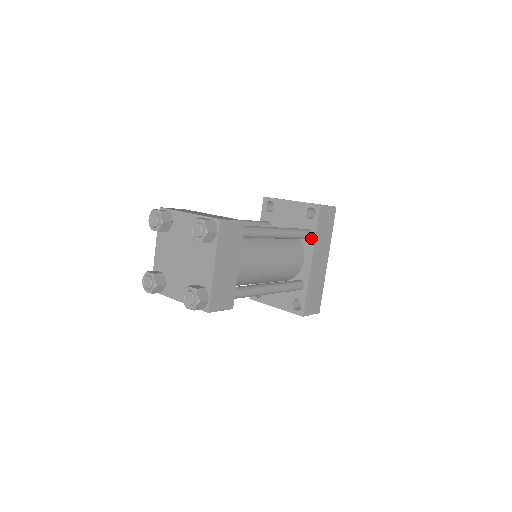
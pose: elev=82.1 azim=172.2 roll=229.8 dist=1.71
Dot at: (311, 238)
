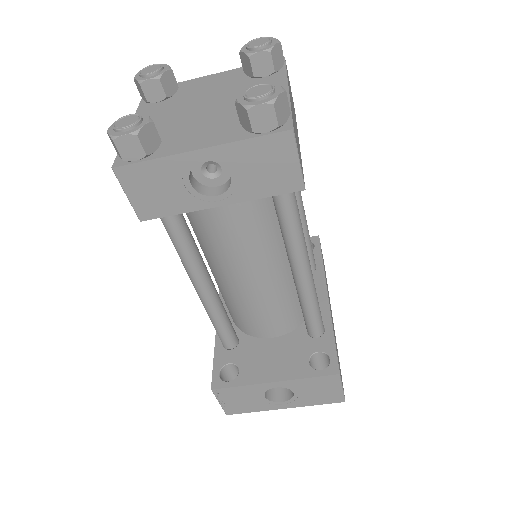
Dot at: (317, 269)
